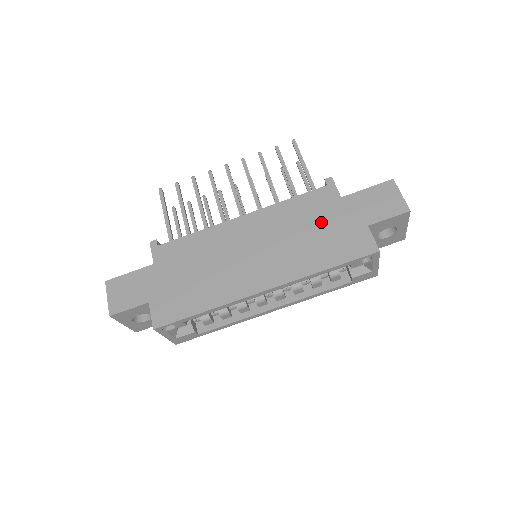
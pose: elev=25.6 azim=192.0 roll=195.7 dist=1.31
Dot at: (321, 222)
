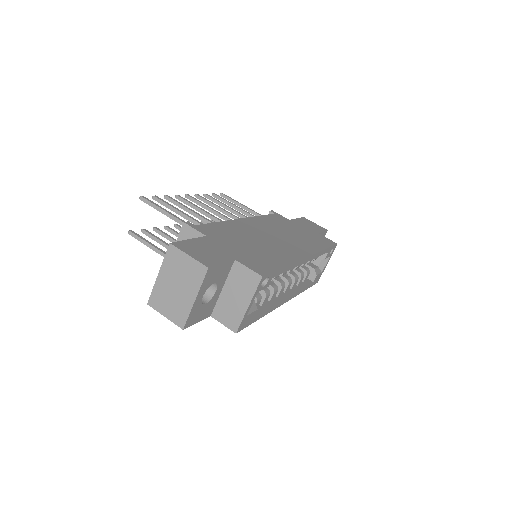
Dot at: (294, 228)
